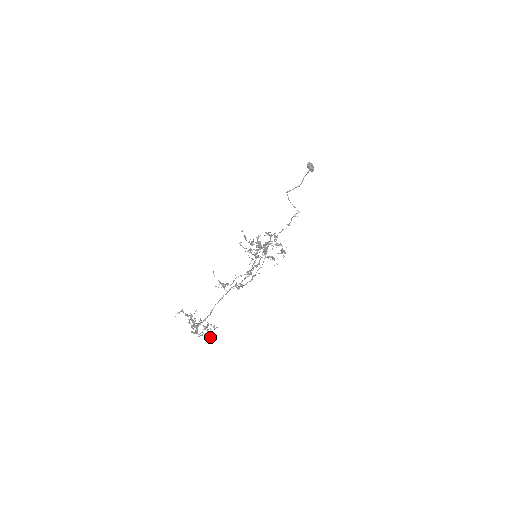
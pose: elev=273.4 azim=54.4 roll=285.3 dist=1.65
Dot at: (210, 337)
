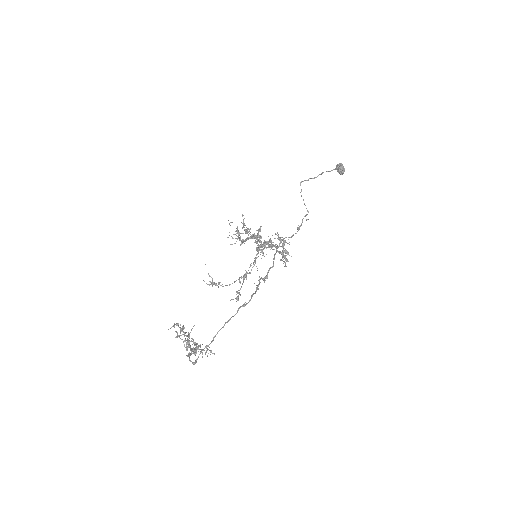
Dot at: (193, 350)
